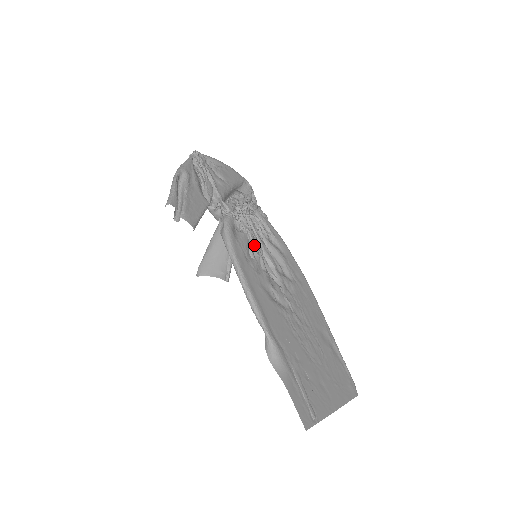
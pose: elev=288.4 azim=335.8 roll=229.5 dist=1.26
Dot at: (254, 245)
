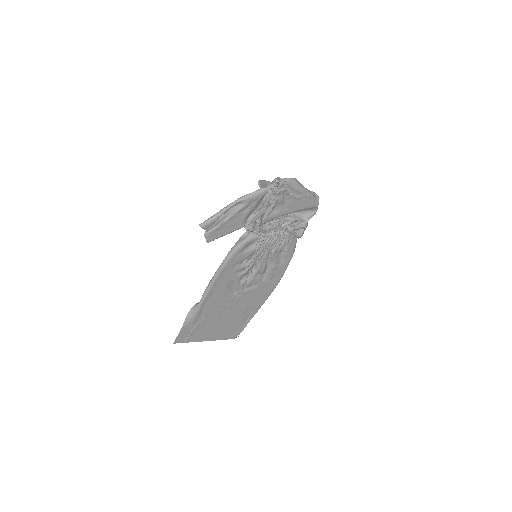
Dot at: (255, 257)
